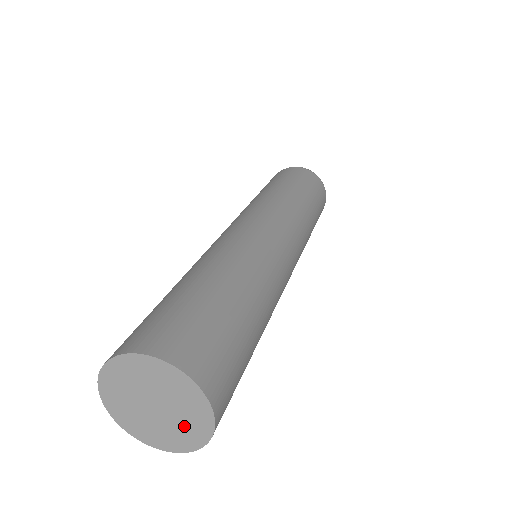
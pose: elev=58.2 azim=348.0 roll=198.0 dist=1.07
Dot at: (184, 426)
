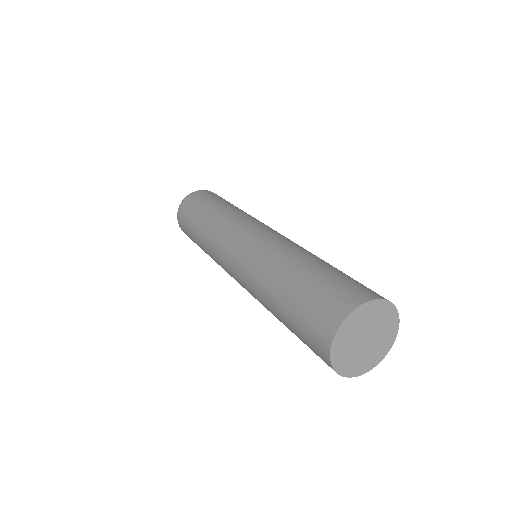
Dot at: (377, 349)
